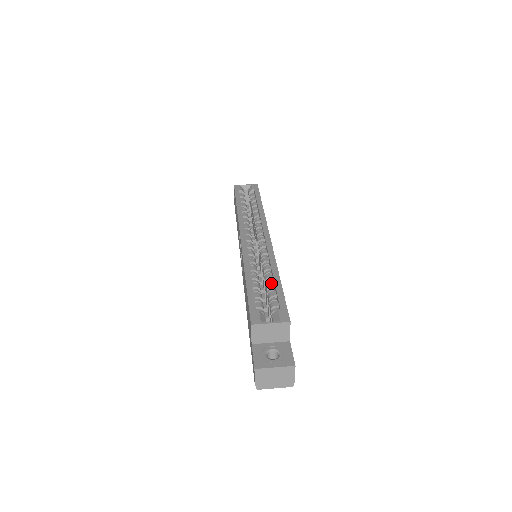
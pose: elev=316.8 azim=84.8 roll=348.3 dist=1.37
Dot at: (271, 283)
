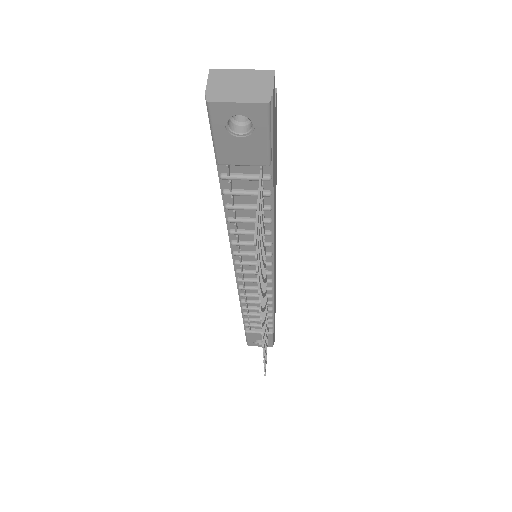
Dot at: occluded
